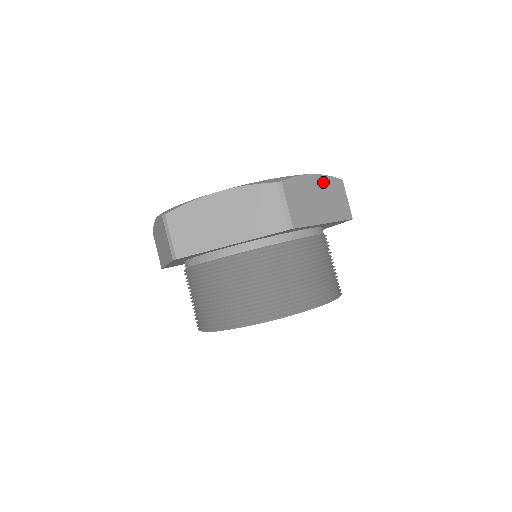
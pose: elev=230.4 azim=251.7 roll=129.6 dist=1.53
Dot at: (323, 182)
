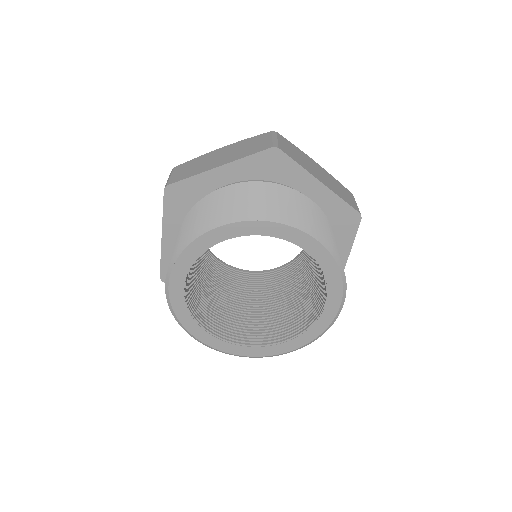
Dot at: (326, 173)
